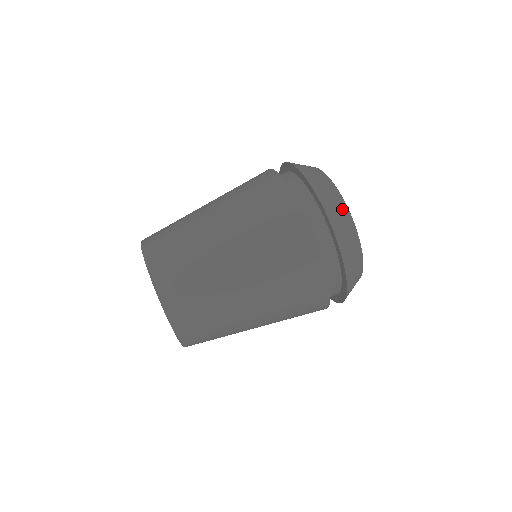
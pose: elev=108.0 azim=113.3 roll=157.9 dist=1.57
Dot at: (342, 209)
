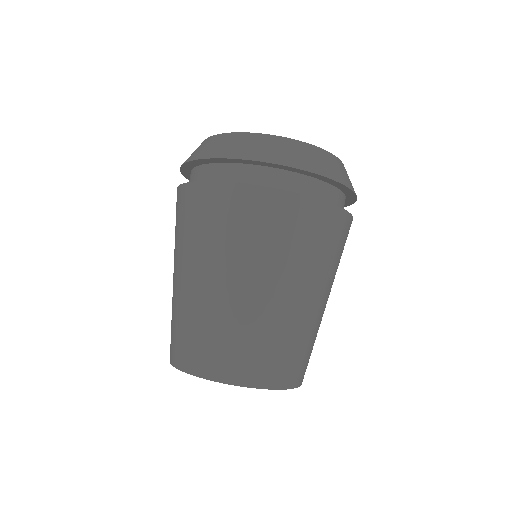
Dot at: (343, 167)
